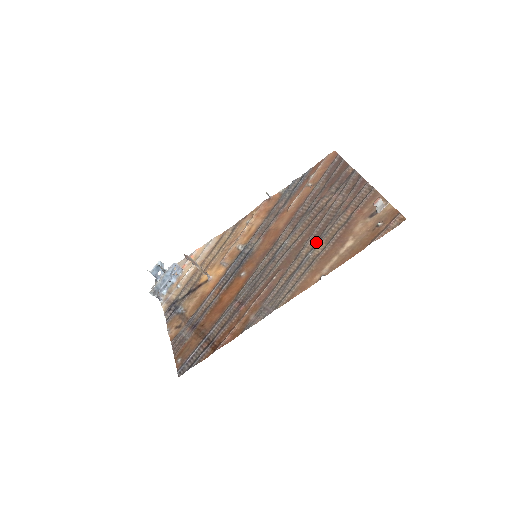
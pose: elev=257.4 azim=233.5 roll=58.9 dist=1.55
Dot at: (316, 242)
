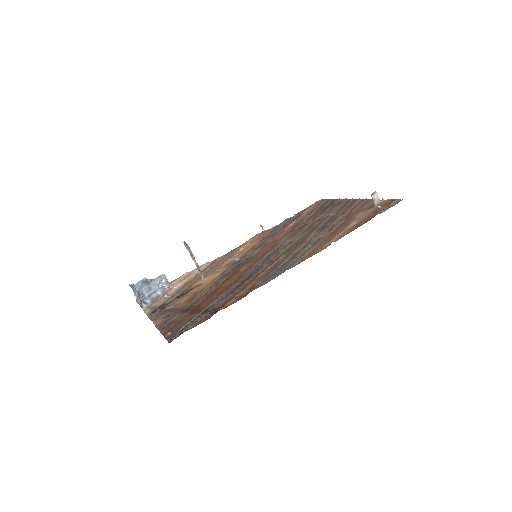
Dot at: (319, 232)
